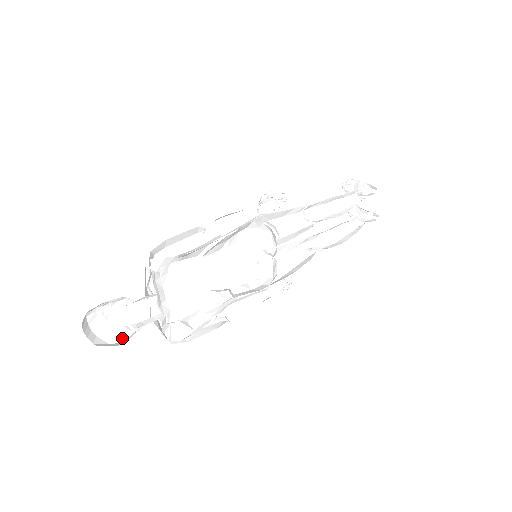
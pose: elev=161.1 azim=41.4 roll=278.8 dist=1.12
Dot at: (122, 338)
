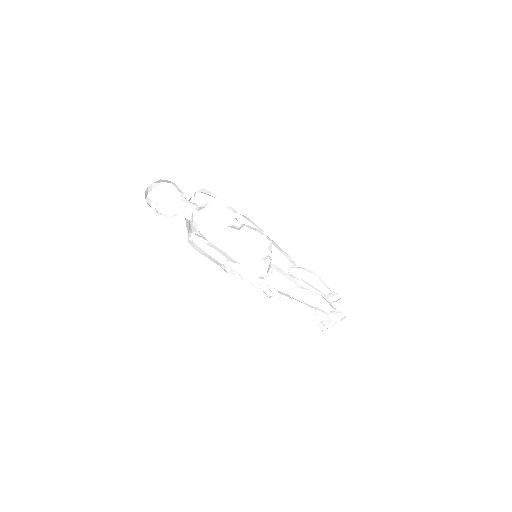
Dot at: occluded
